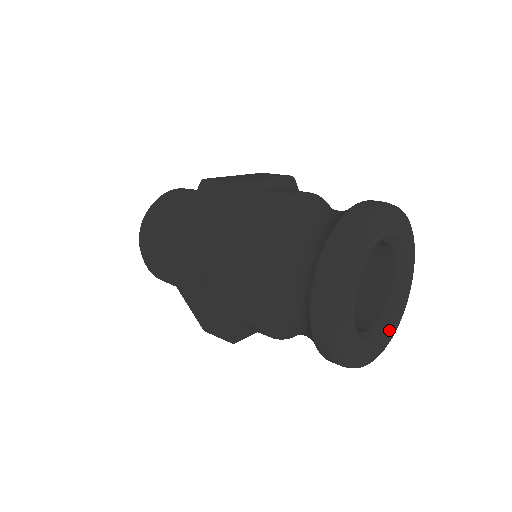
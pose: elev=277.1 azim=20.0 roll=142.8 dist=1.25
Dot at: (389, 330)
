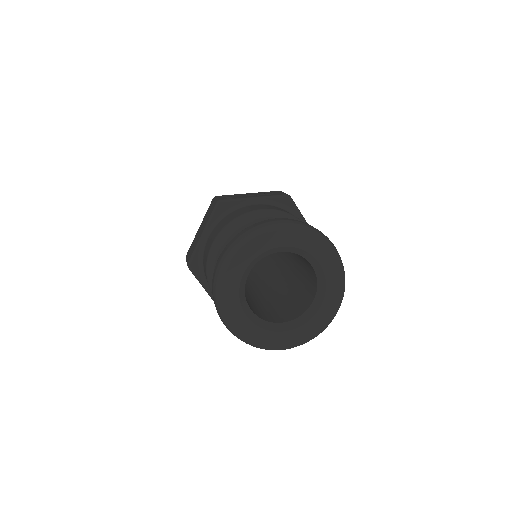
Dot at: (259, 332)
